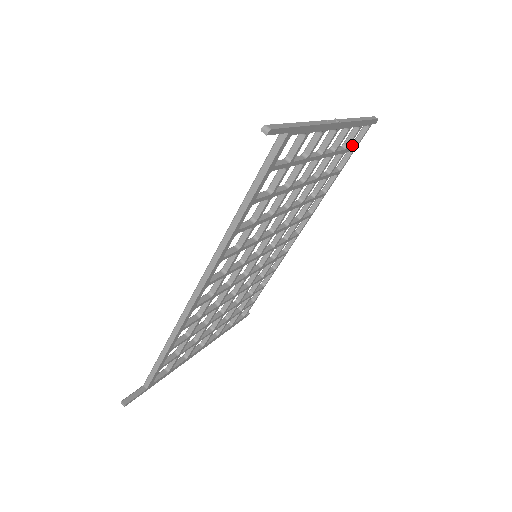
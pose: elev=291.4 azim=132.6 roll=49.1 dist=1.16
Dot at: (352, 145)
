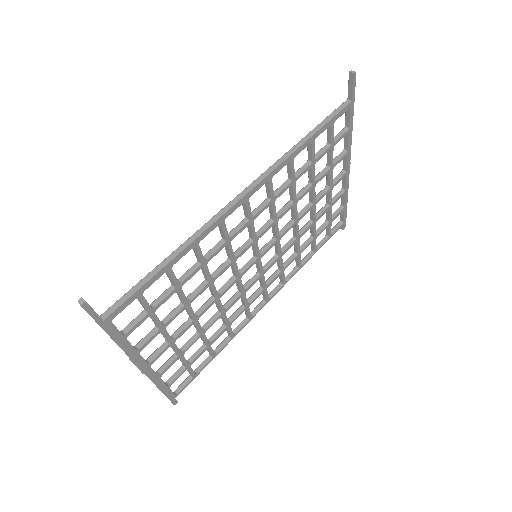
Dot at: (329, 232)
